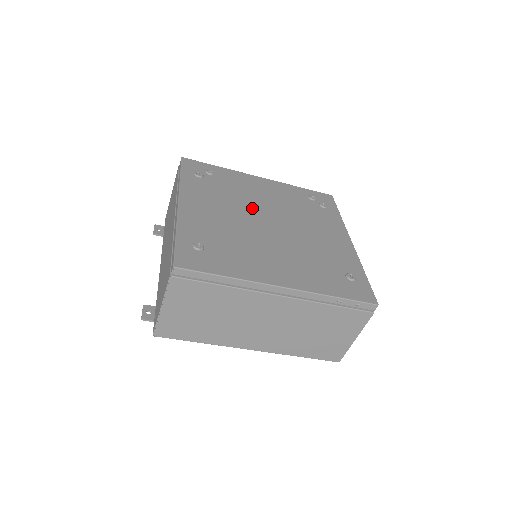
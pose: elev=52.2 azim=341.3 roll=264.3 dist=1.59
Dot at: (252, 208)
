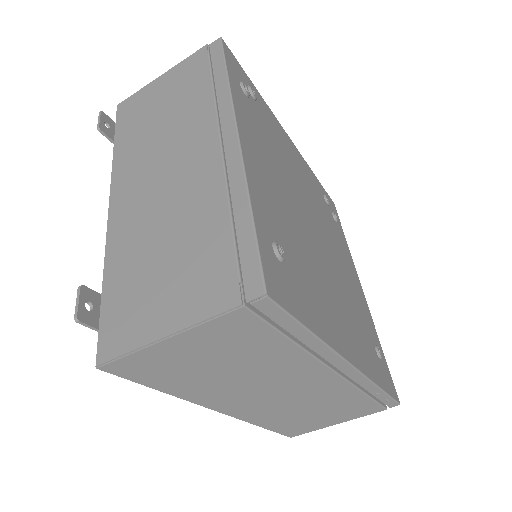
Dot at: (298, 191)
